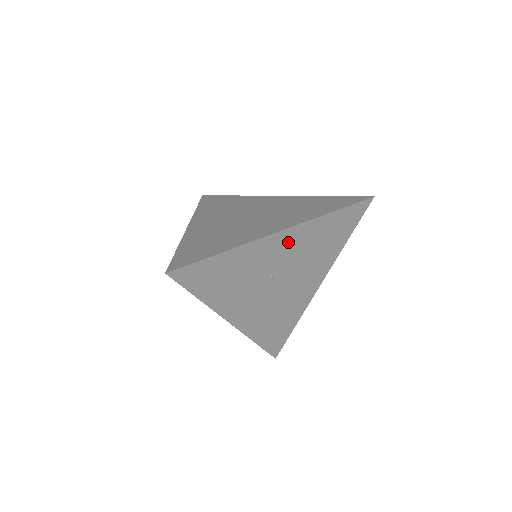
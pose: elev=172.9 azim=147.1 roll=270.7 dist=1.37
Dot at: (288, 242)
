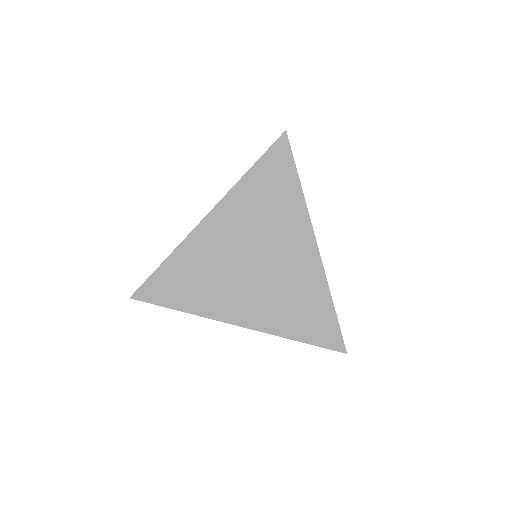
Dot at: occluded
